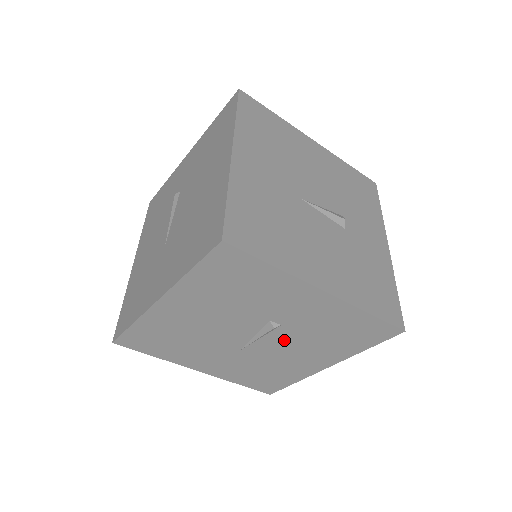
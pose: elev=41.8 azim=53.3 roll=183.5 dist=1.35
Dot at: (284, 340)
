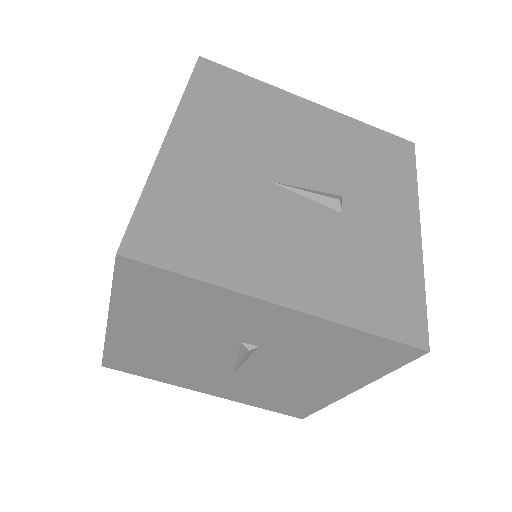
Dot at: (275, 363)
